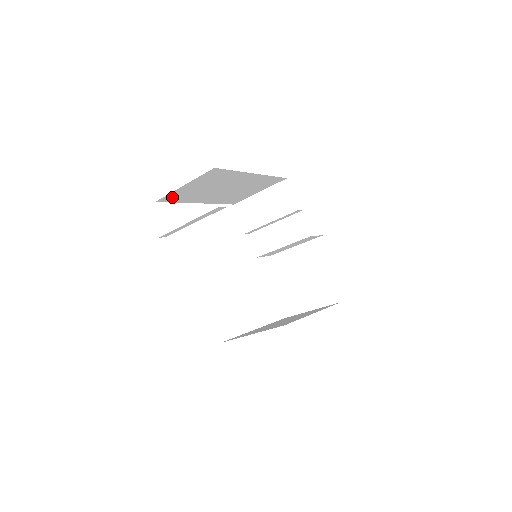
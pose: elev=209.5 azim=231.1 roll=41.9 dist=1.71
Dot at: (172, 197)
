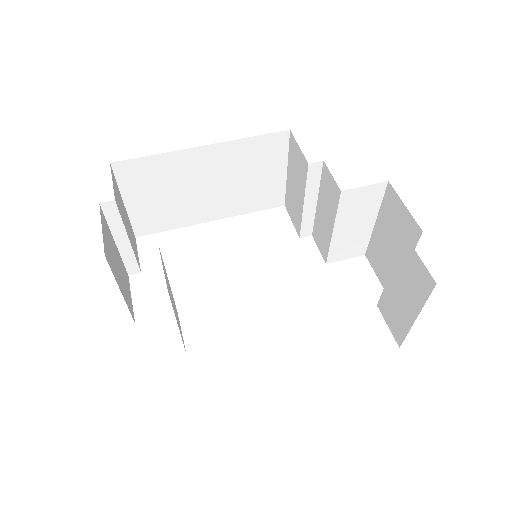
Dot at: (147, 224)
